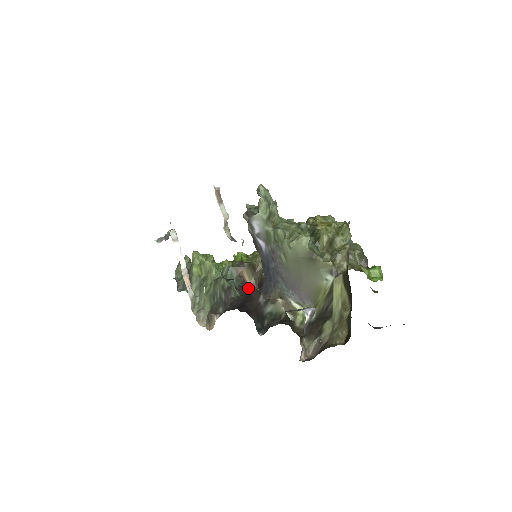
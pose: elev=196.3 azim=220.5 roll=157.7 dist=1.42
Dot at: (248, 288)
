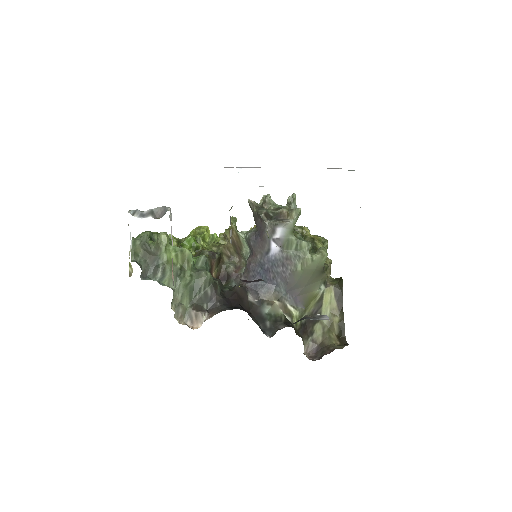
Dot at: (221, 282)
